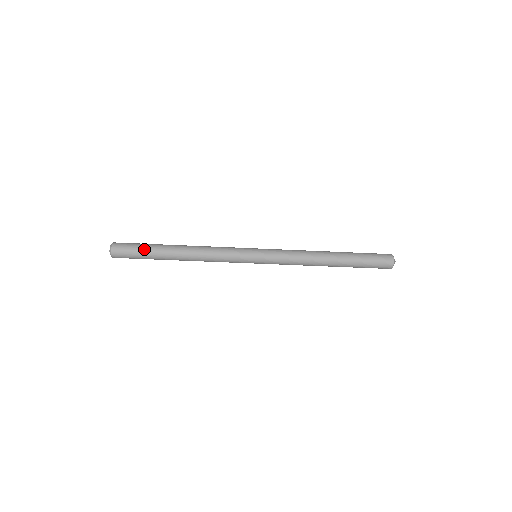
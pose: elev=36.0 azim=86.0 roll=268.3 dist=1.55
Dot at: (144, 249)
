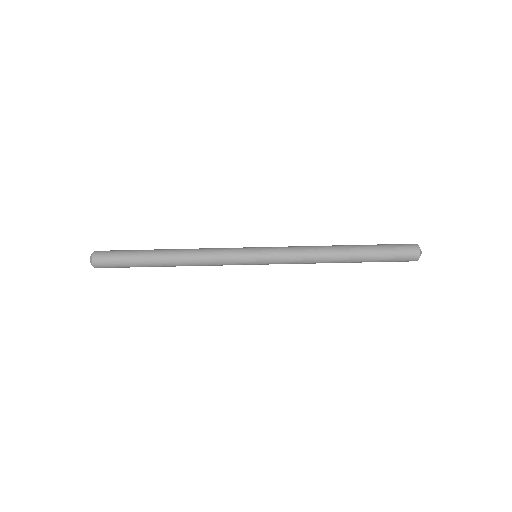
Dot at: (128, 258)
